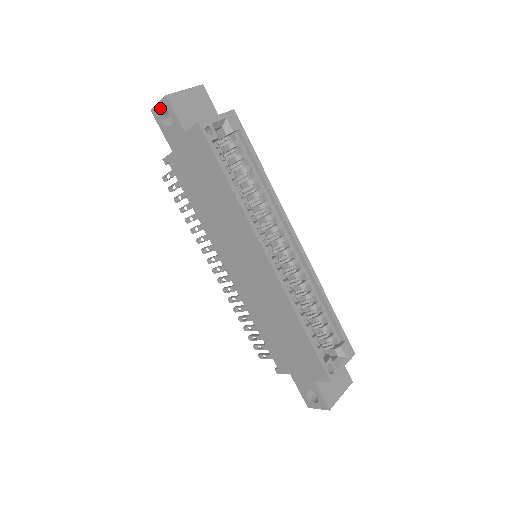
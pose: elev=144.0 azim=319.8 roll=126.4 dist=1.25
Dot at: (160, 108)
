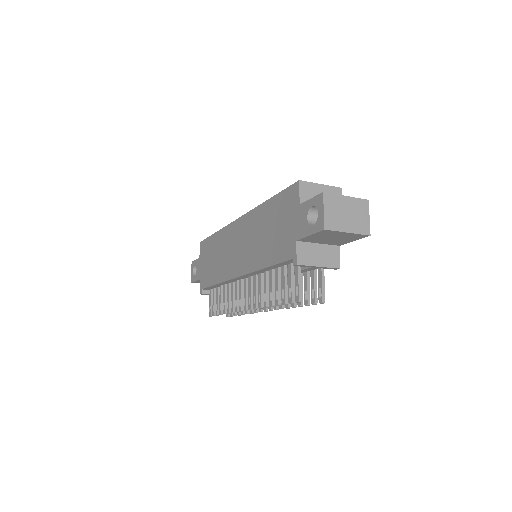
Dot at: (192, 272)
